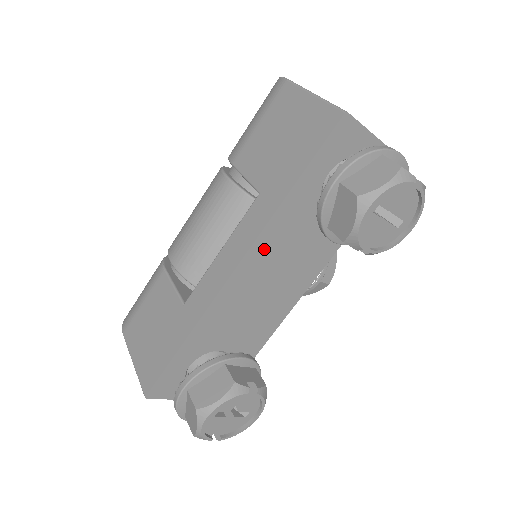
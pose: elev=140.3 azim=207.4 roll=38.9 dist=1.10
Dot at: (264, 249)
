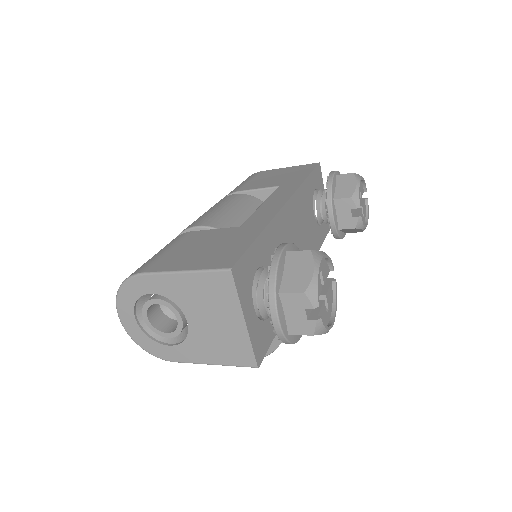
Dot at: (297, 205)
